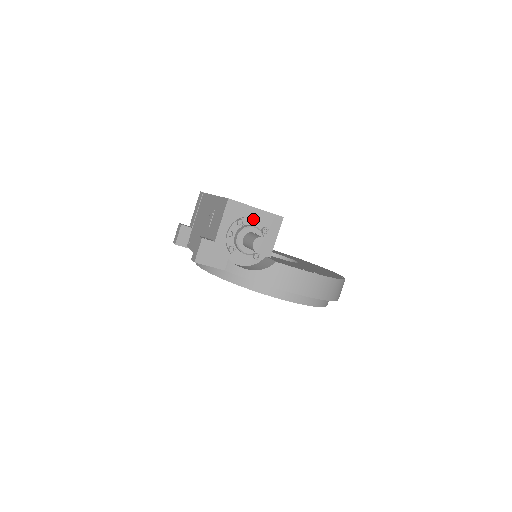
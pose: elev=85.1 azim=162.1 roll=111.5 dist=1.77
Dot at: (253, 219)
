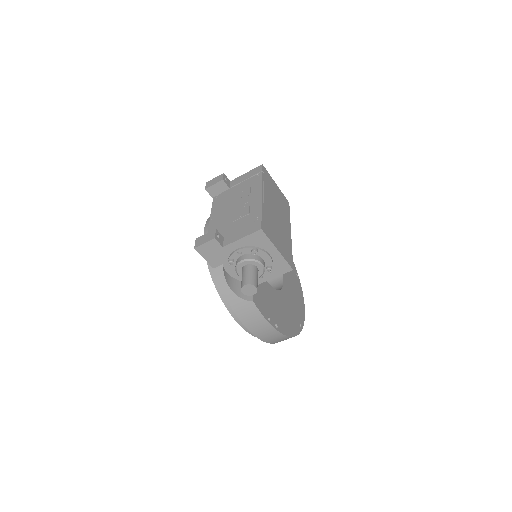
Dot at: (267, 256)
